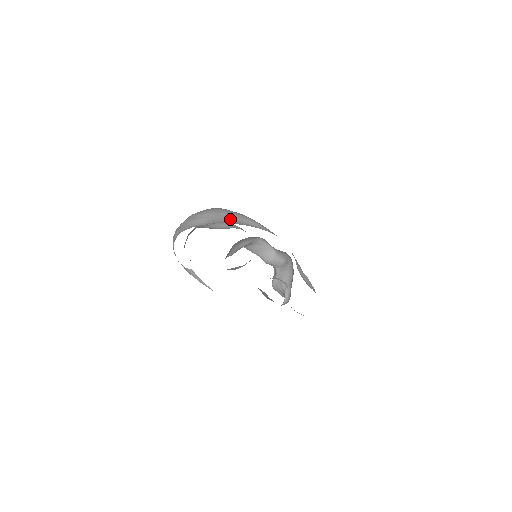
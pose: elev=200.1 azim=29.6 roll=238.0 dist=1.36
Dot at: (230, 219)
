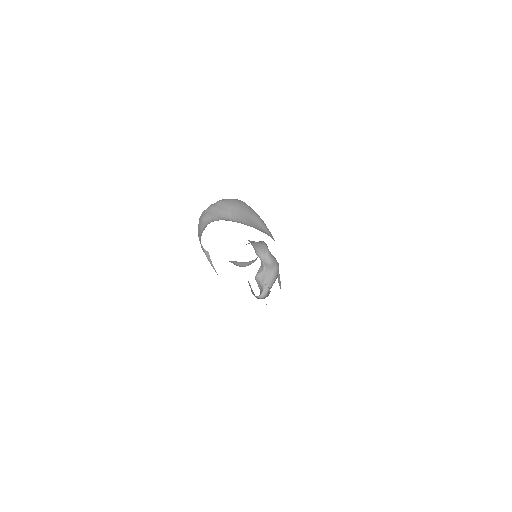
Dot at: (249, 219)
